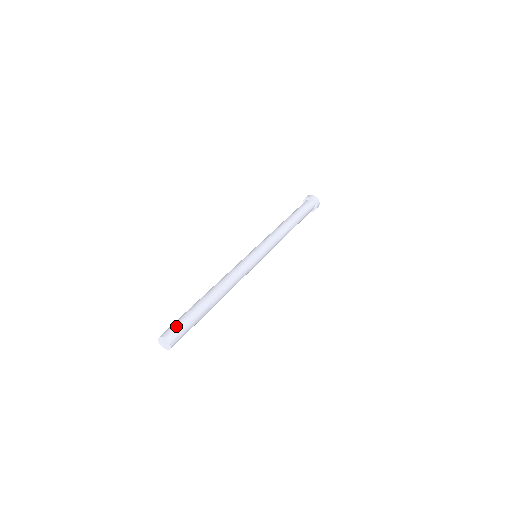
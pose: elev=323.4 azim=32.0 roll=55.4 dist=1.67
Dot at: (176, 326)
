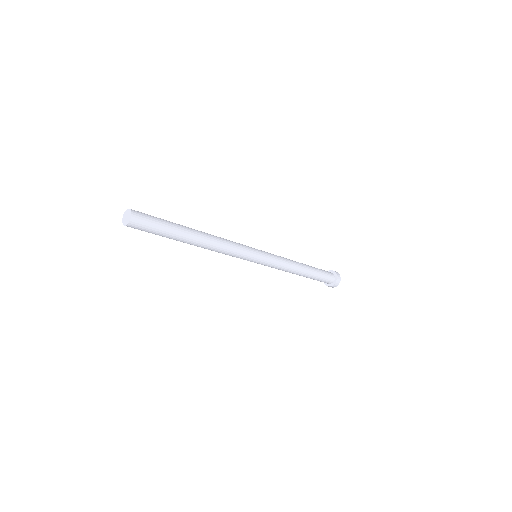
Dot at: (145, 214)
